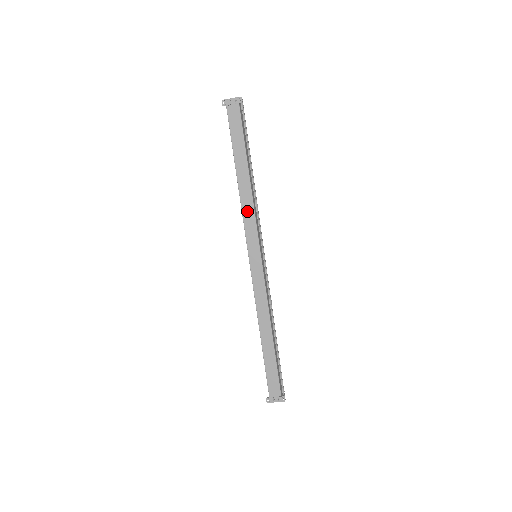
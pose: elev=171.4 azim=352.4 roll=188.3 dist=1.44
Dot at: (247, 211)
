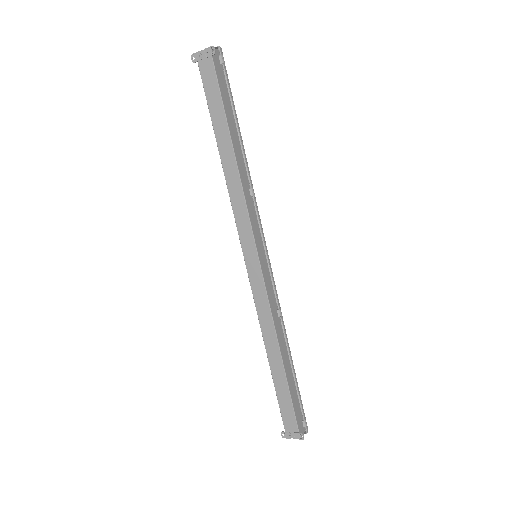
Dot at: (236, 199)
